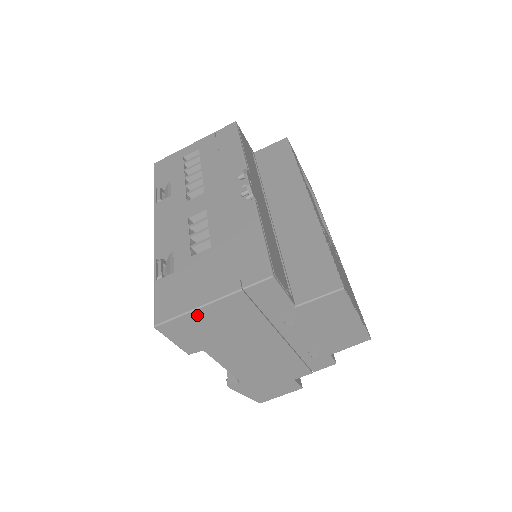
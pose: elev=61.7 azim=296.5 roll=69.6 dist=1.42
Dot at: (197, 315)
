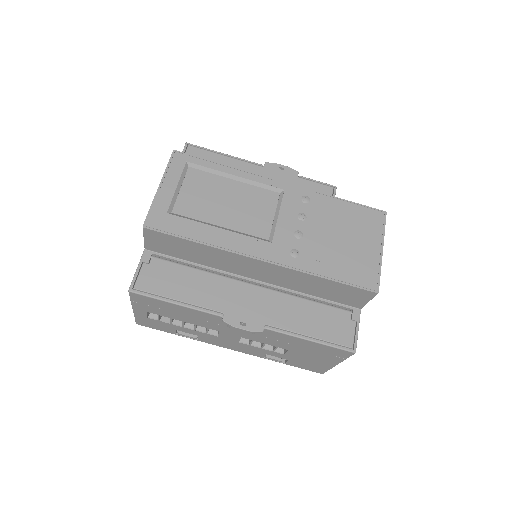
Dot at: occluded
